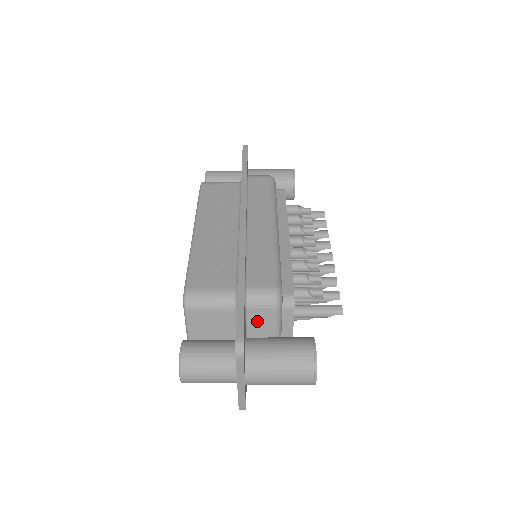
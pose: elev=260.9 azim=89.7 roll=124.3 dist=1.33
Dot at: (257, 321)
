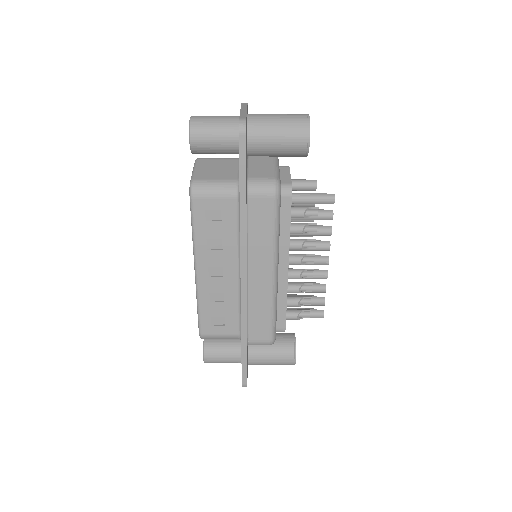
Dot at: occluded
